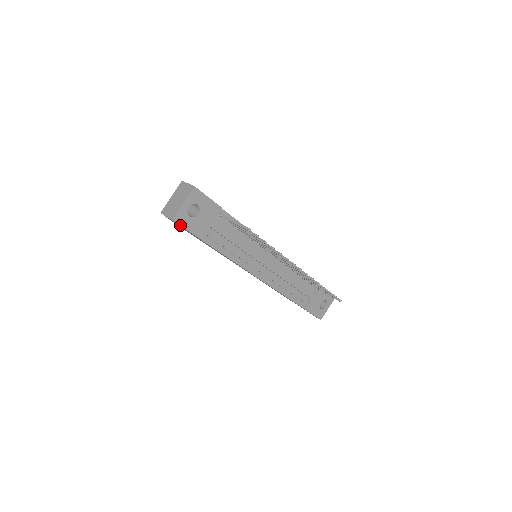
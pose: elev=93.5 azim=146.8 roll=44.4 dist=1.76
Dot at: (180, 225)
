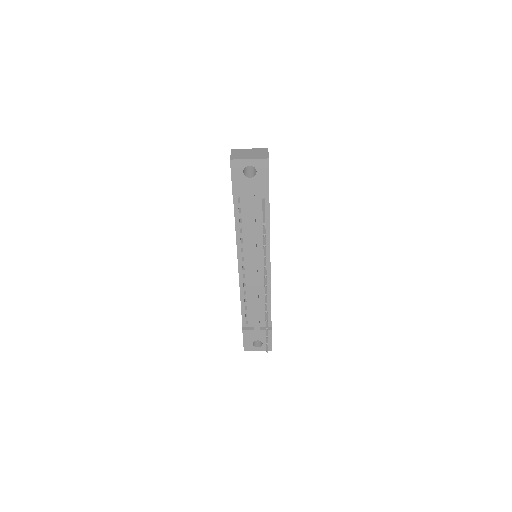
Dot at: (231, 169)
